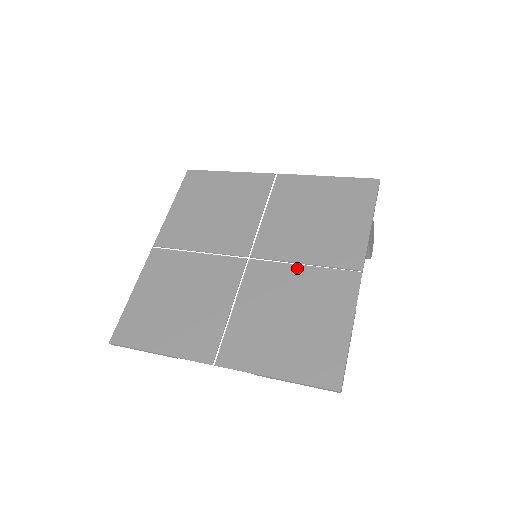
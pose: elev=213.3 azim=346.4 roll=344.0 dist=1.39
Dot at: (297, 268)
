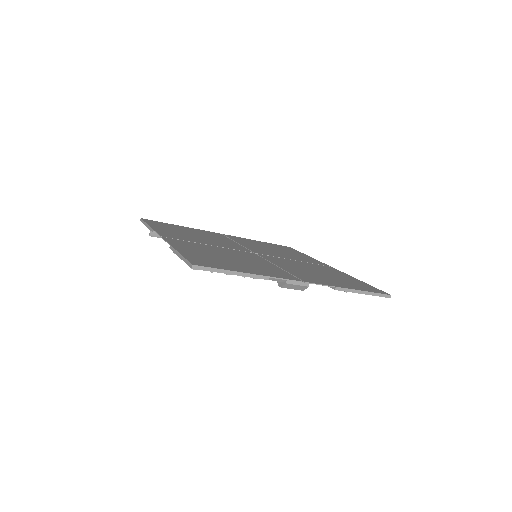
Dot at: (294, 261)
